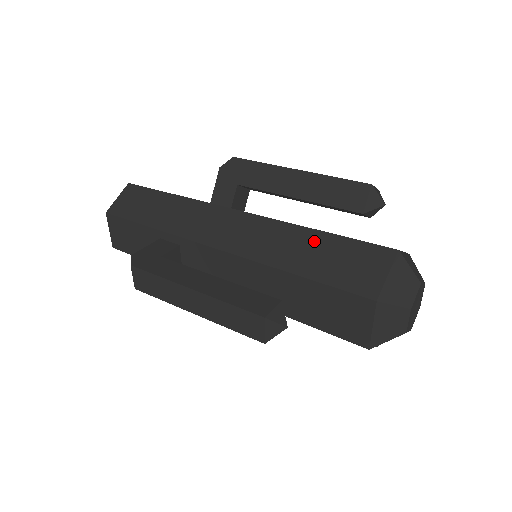
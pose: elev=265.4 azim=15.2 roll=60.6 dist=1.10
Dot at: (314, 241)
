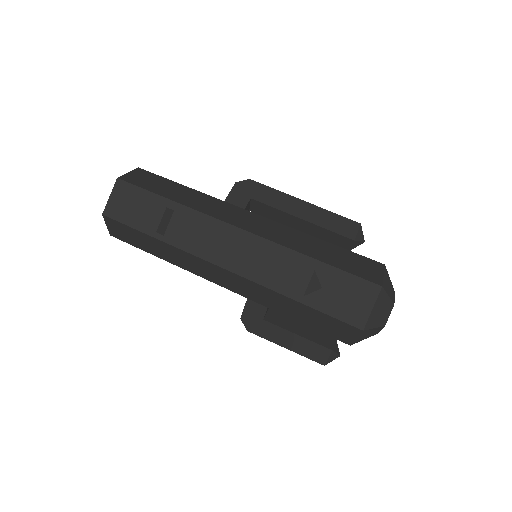
Dot at: (324, 245)
